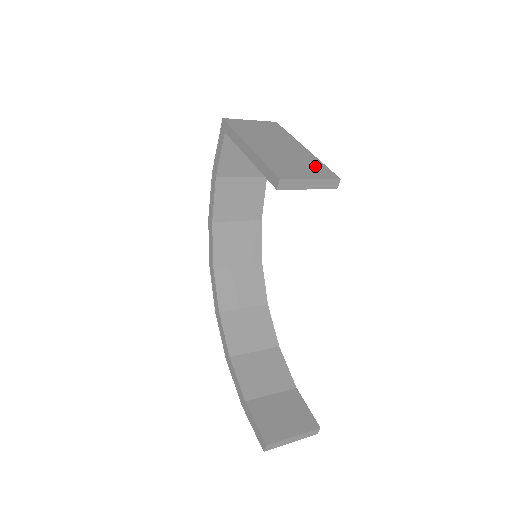
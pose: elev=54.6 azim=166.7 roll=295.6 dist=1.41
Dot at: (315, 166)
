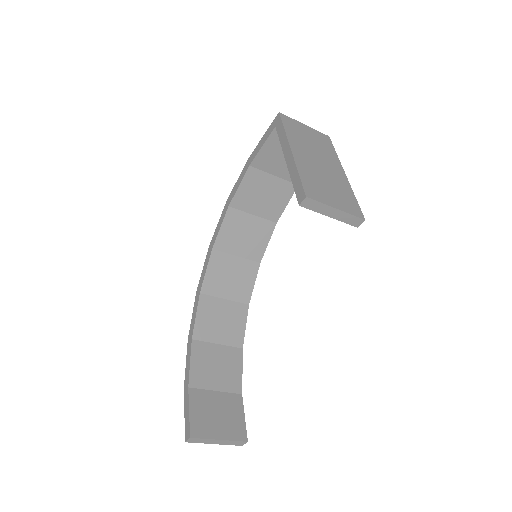
Dot at: (346, 197)
